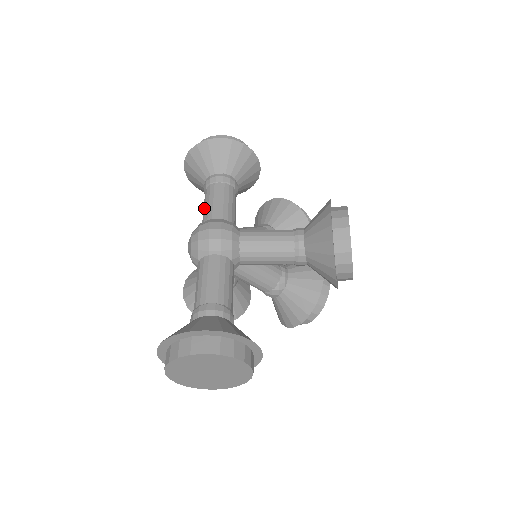
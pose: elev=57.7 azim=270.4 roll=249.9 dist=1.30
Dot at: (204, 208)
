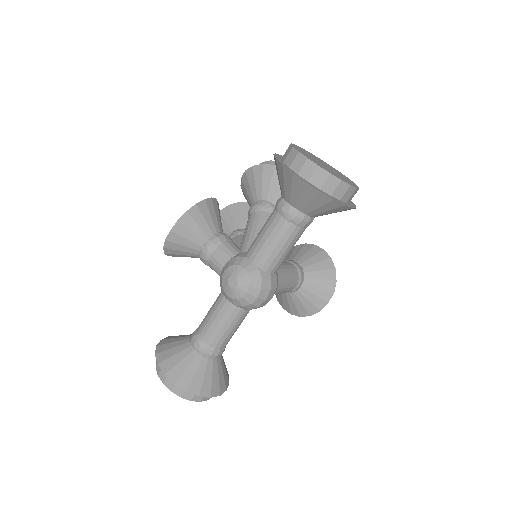
Dot at: (272, 248)
